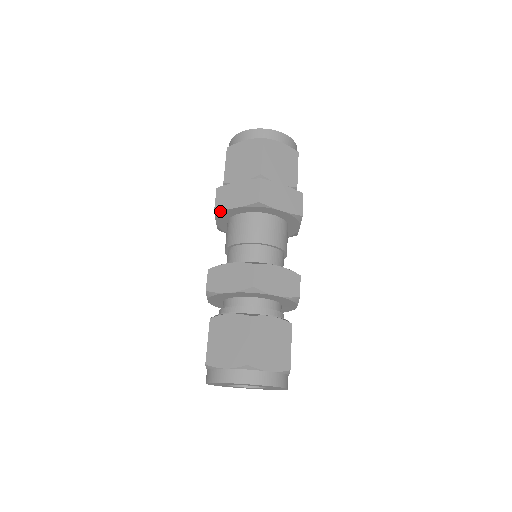
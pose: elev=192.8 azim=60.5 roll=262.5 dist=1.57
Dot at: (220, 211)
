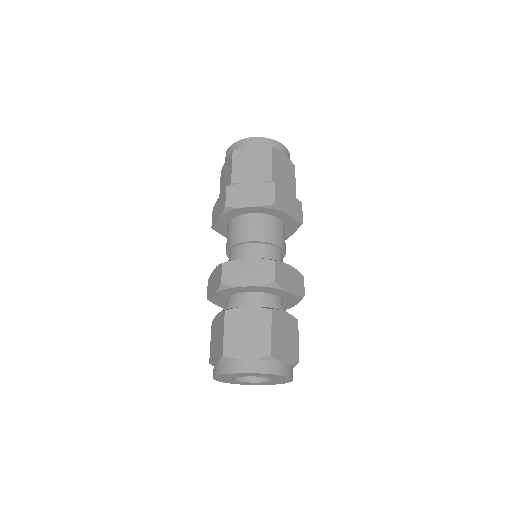
Dot at: (231, 208)
